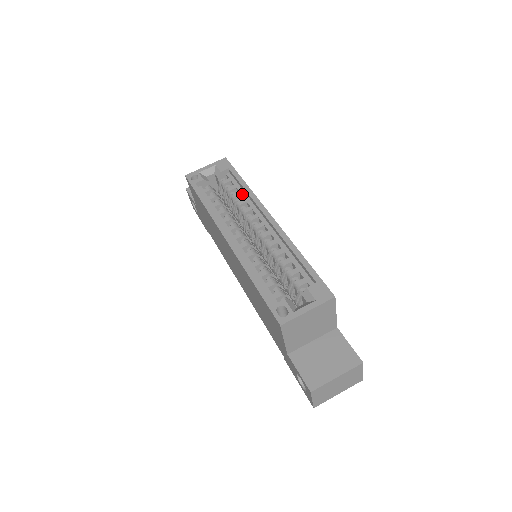
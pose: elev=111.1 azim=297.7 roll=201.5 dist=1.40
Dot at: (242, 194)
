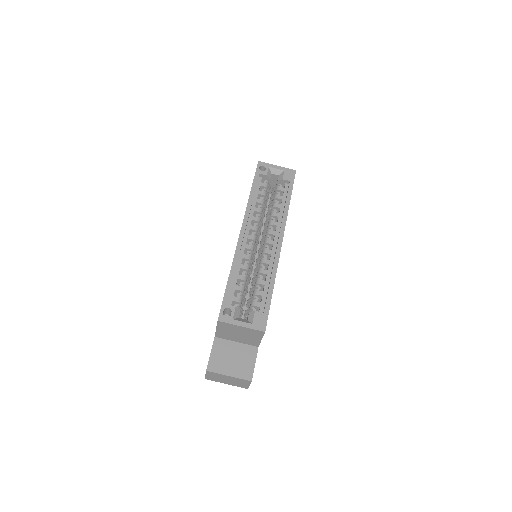
Dot at: (281, 208)
